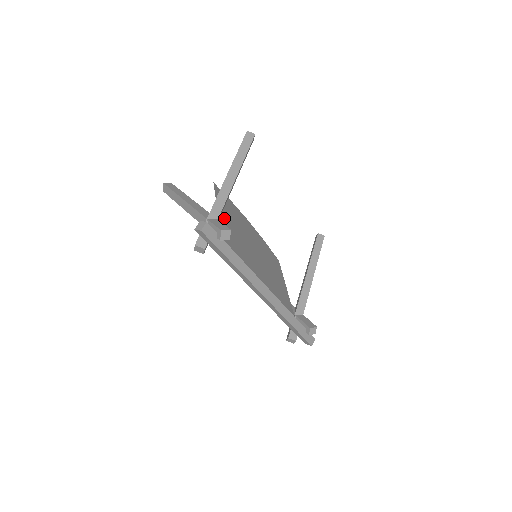
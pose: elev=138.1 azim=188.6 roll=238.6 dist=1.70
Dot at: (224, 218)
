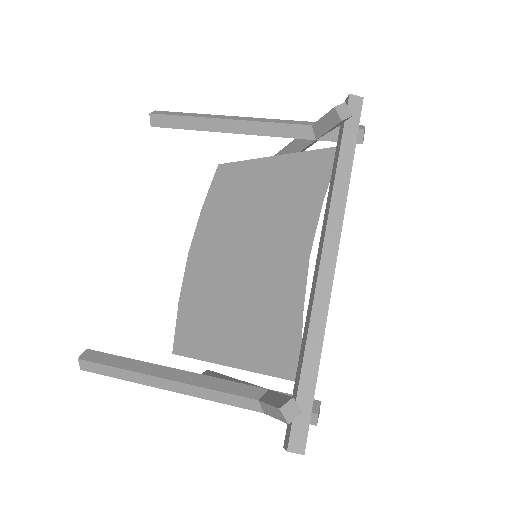
Dot at: (270, 172)
